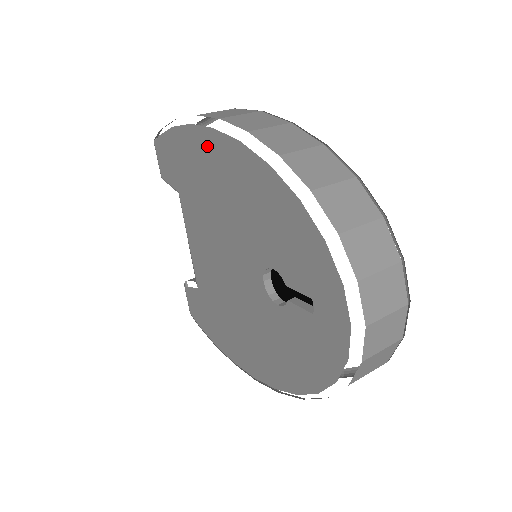
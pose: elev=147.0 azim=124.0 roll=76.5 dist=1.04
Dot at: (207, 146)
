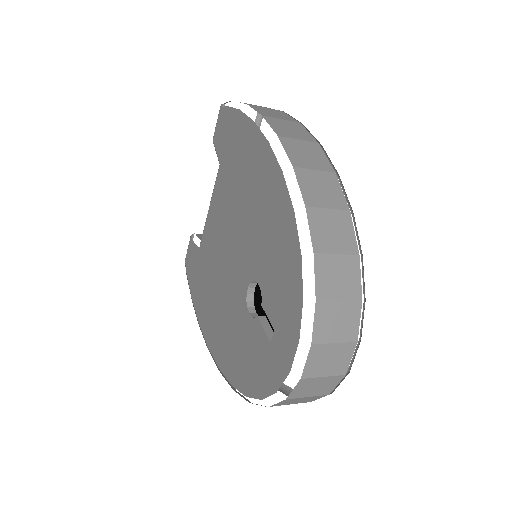
Dot at: (258, 151)
